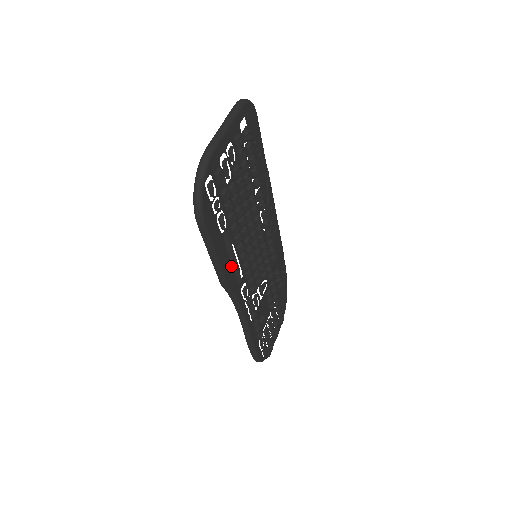
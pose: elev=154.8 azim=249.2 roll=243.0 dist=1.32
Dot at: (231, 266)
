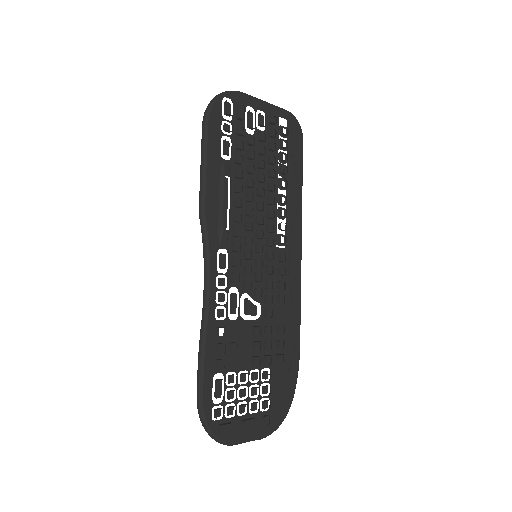
Dot at: (218, 203)
